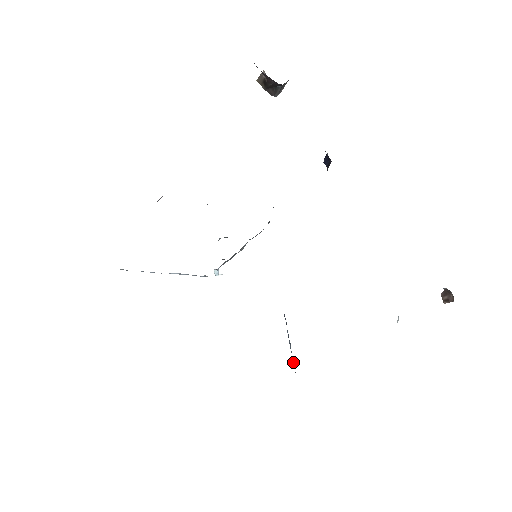
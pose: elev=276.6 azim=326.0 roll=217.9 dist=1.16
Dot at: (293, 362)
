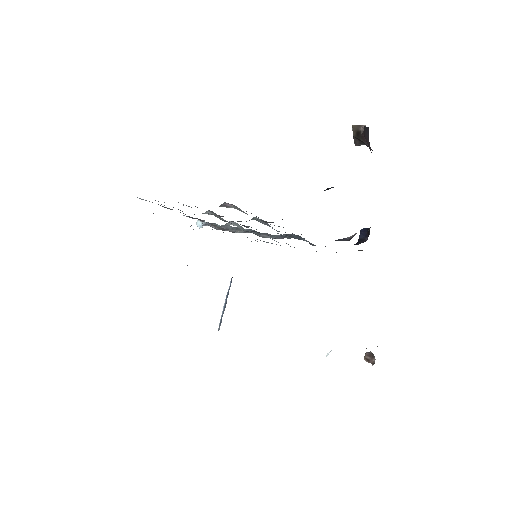
Dot at: (221, 320)
